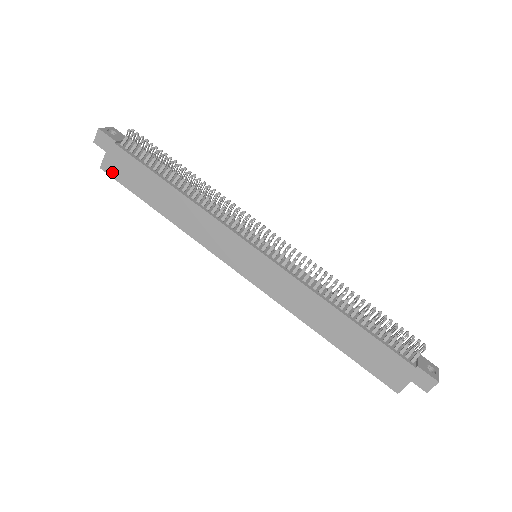
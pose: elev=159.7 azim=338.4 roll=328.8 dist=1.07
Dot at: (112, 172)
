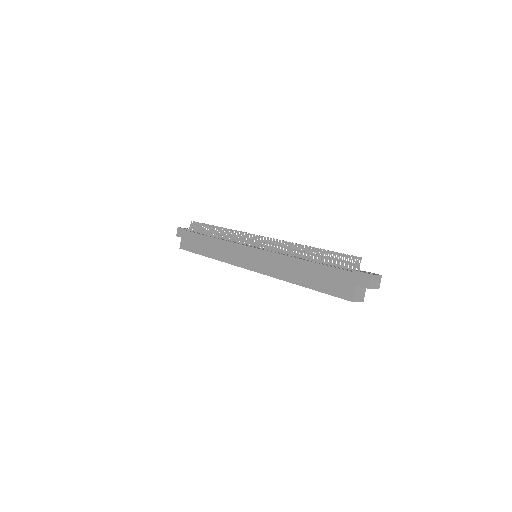
Dot at: (184, 247)
